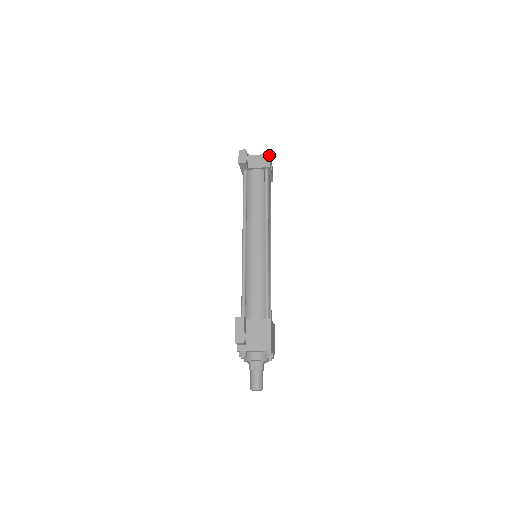
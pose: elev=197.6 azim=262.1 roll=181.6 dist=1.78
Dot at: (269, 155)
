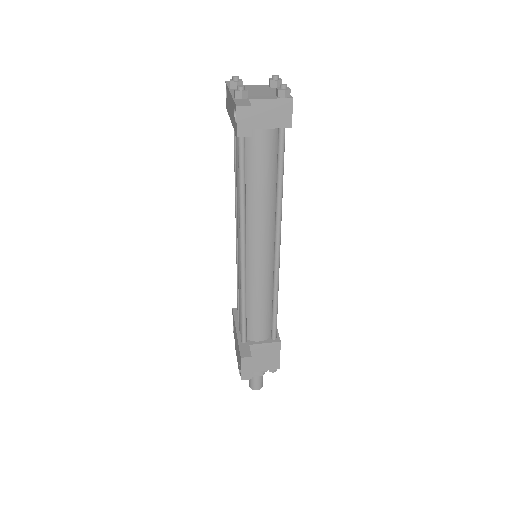
Dot at: (291, 101)
